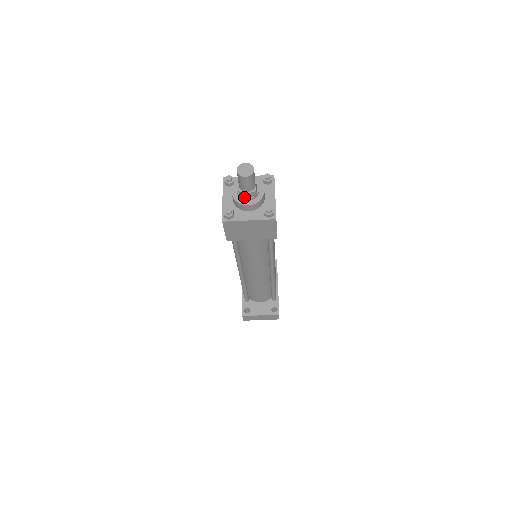
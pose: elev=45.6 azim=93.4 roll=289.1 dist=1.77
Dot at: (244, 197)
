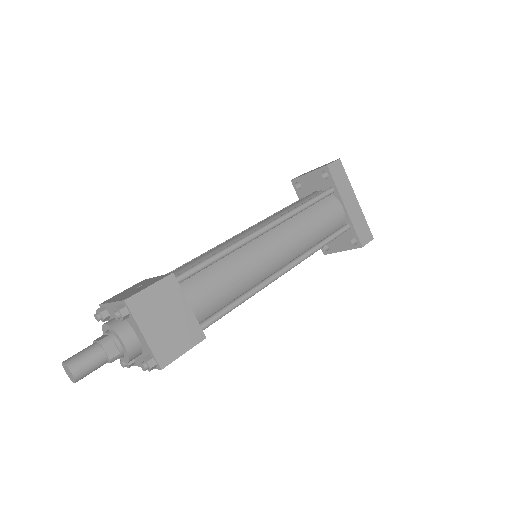
Dot at: occluded
